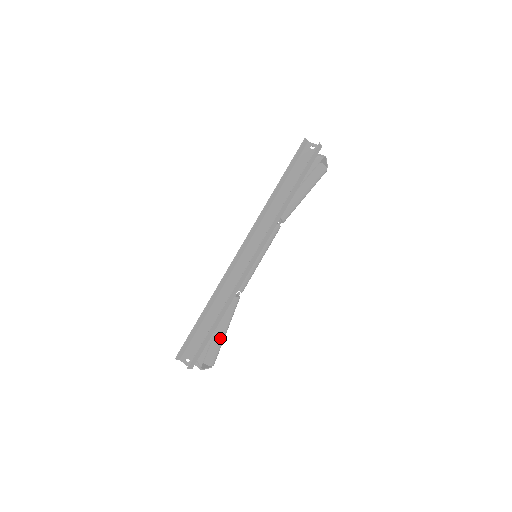
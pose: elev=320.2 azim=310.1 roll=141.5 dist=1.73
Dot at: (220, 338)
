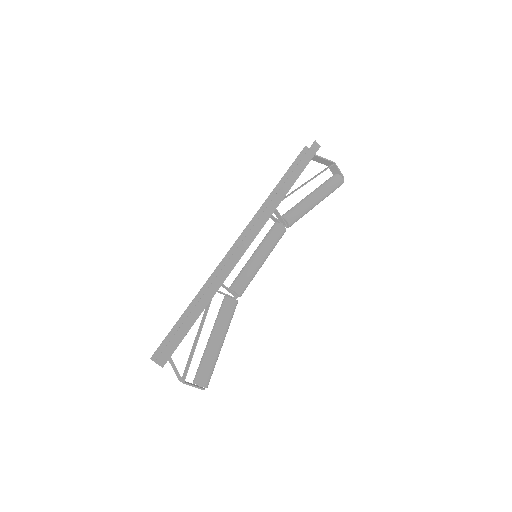
Dot at: (211, 348)
